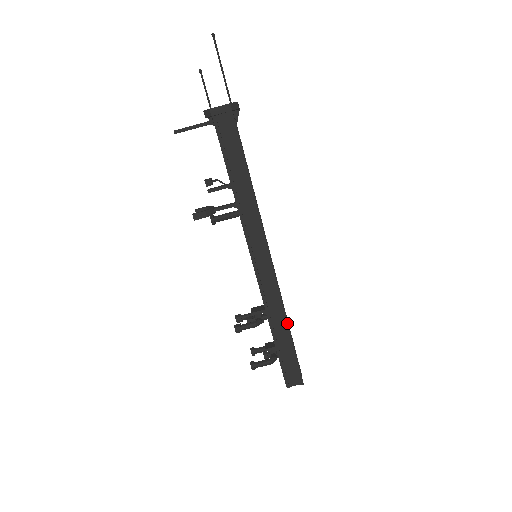
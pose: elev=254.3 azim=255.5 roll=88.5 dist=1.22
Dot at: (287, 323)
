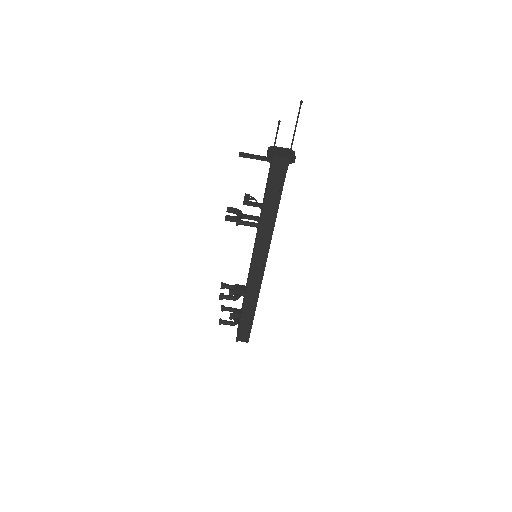
Dot at: (256, 305)
